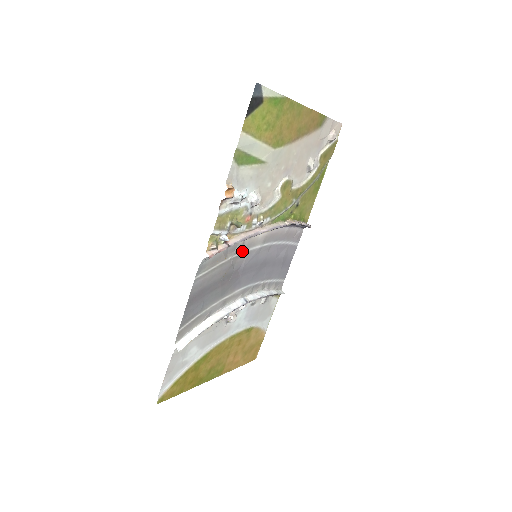
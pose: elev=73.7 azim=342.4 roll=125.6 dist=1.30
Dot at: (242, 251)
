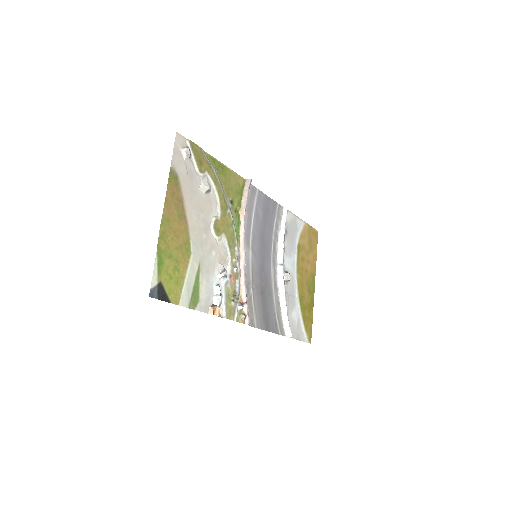
Dot at: (250, 275)
